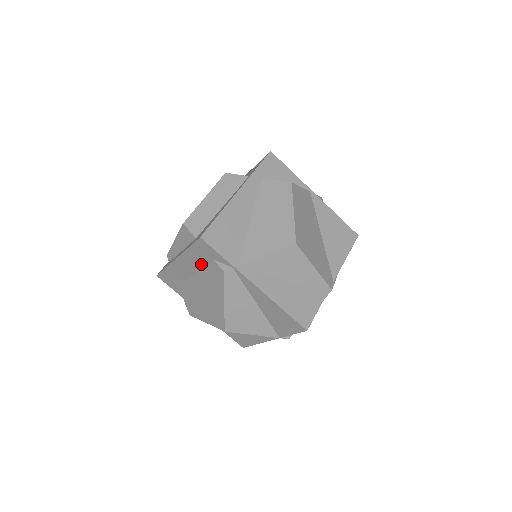
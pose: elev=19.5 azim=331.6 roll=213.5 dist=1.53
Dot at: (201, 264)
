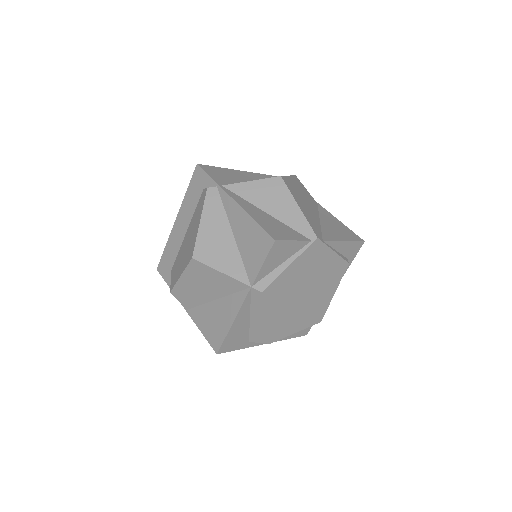
Dot at: (194, 207)
